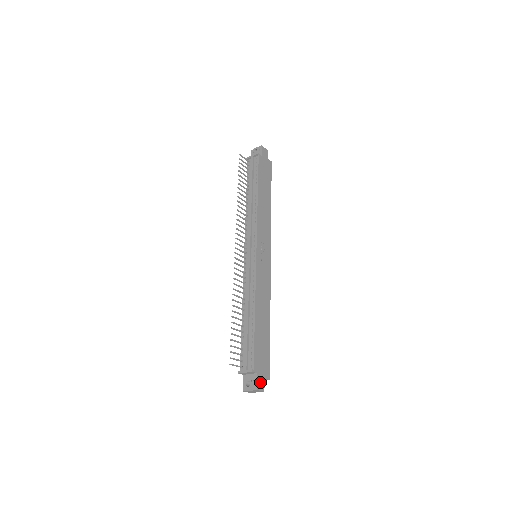
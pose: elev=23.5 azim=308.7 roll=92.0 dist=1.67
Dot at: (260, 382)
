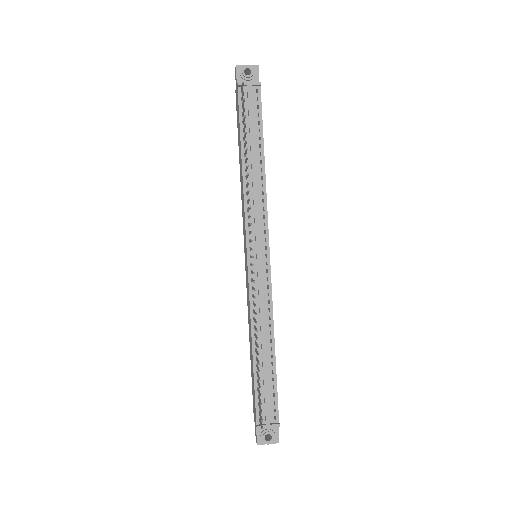
Dot at: (278, 430)
